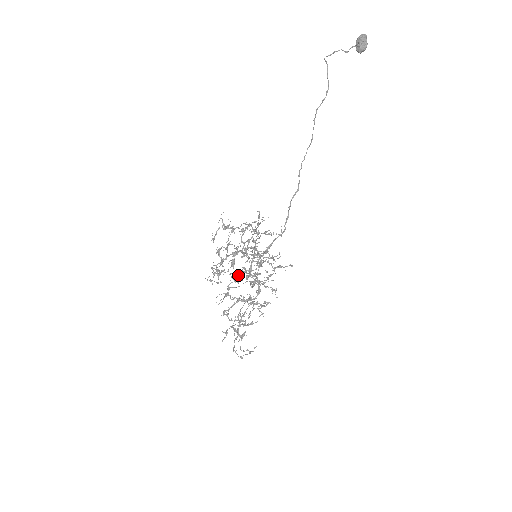
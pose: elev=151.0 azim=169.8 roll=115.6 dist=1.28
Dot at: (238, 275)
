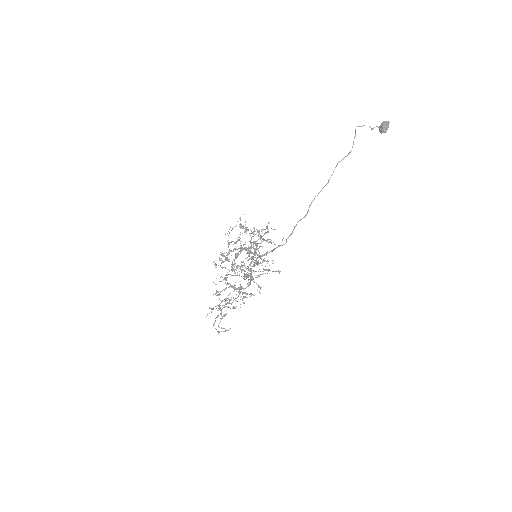
Dot at: (237, 266)
